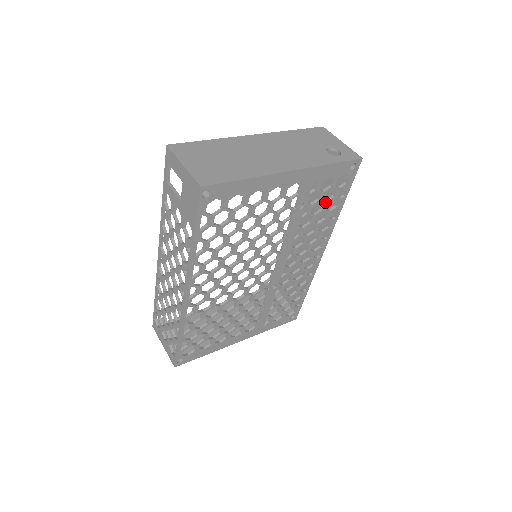
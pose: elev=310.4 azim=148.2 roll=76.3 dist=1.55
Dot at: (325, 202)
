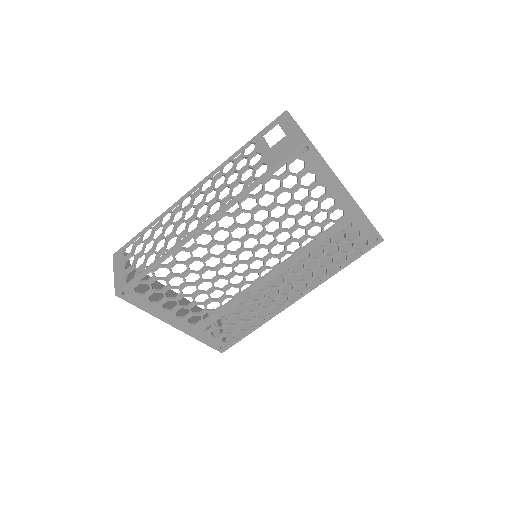
Dot at: (339, 251)
